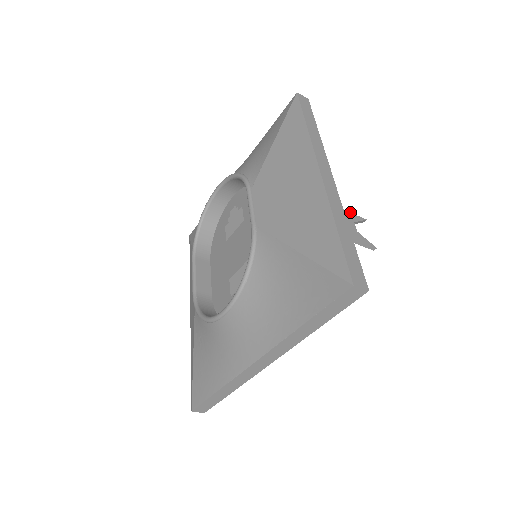
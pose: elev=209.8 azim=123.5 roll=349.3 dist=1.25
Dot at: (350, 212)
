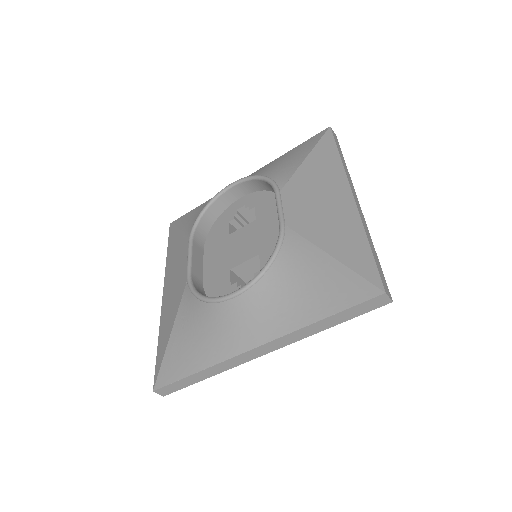
Dot at: occluded
